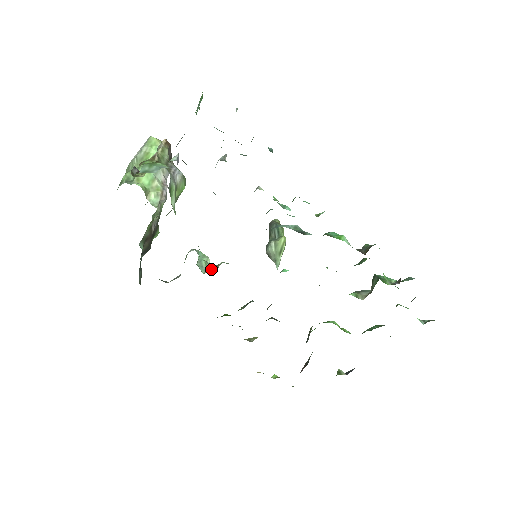
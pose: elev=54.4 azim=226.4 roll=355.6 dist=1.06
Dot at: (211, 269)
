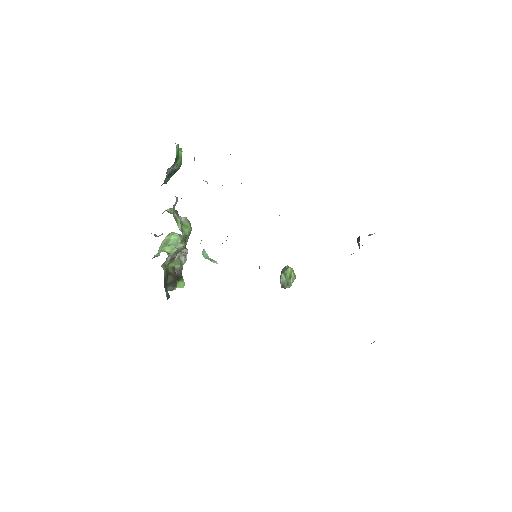
Dot at: occluded
